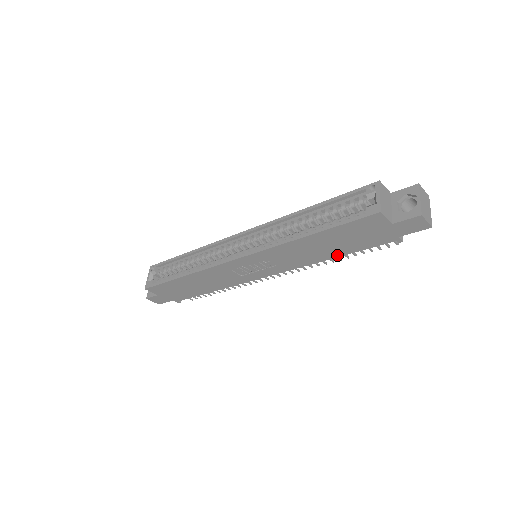
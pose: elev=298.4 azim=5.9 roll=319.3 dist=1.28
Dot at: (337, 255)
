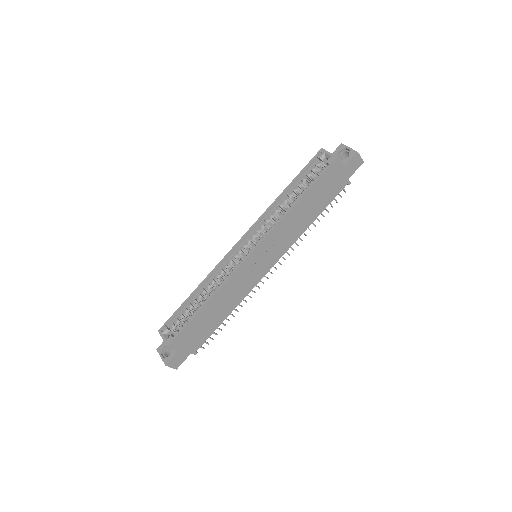
Dot at: (316, 216)
